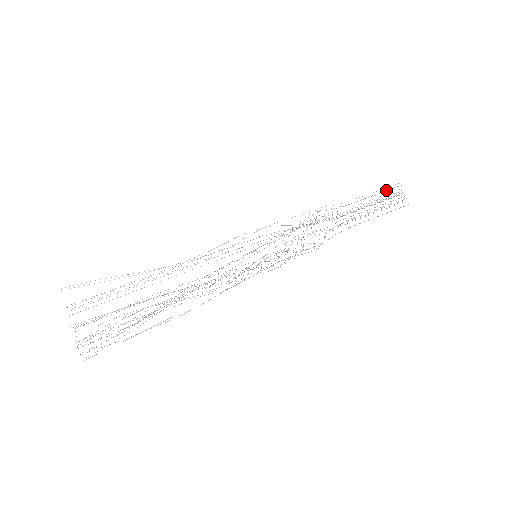
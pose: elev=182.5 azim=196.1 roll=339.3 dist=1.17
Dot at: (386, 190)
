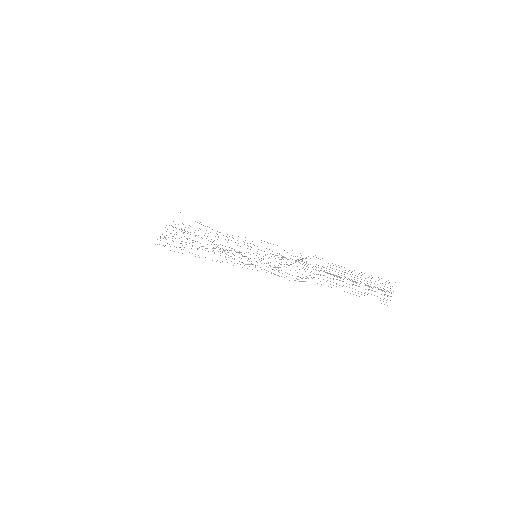
Dot at: occluded
